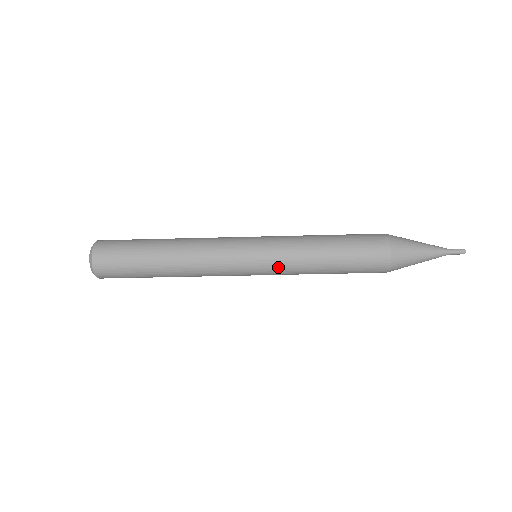
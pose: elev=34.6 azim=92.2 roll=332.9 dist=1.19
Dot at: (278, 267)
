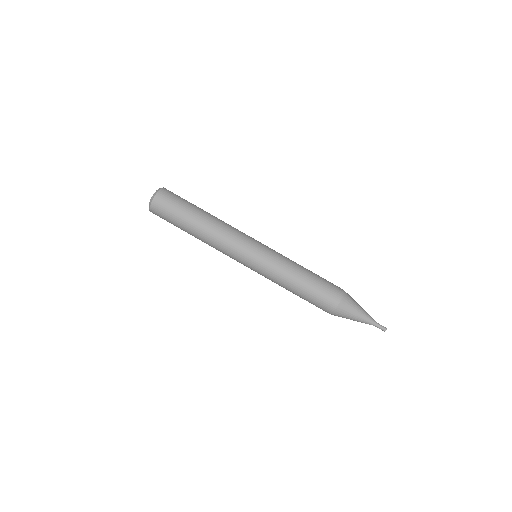
Dot at: (272, 259)
